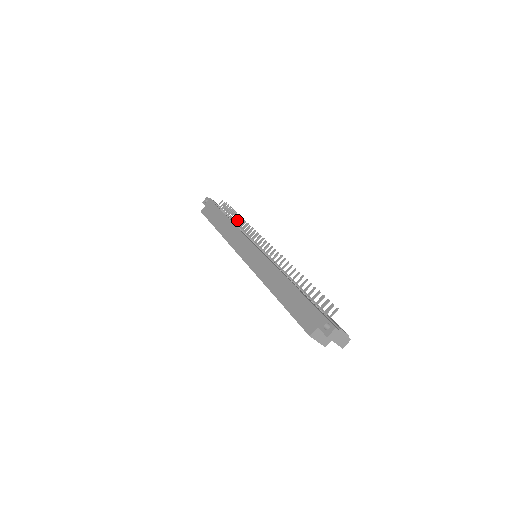
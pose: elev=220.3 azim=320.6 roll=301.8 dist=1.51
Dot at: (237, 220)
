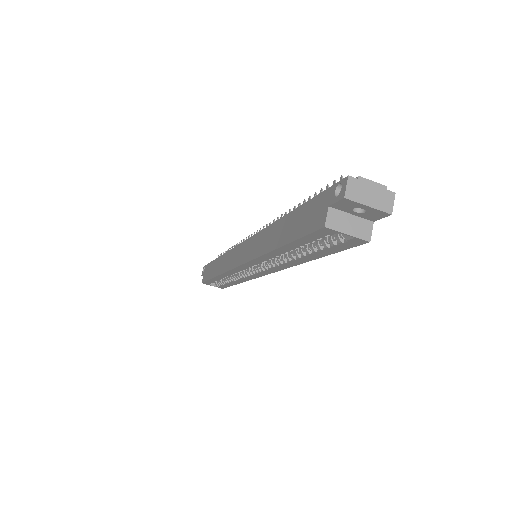
Dot at: occluded
